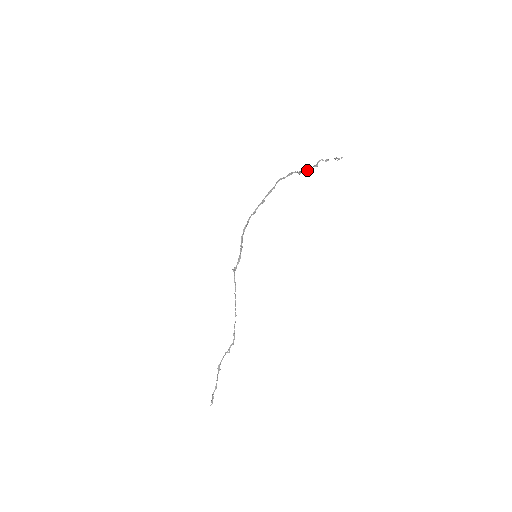
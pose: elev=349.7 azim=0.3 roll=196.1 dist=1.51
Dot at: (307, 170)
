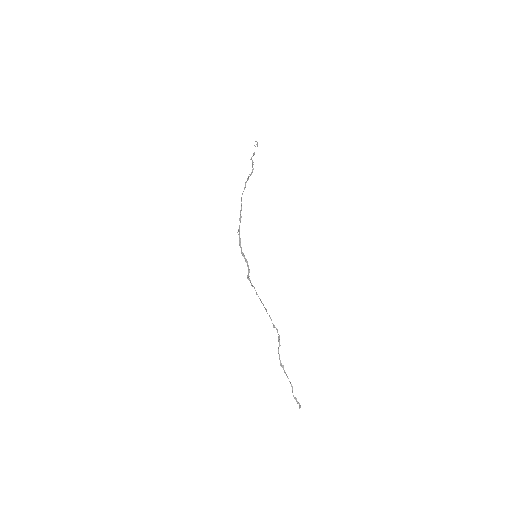
Dot at: (251, 172)
